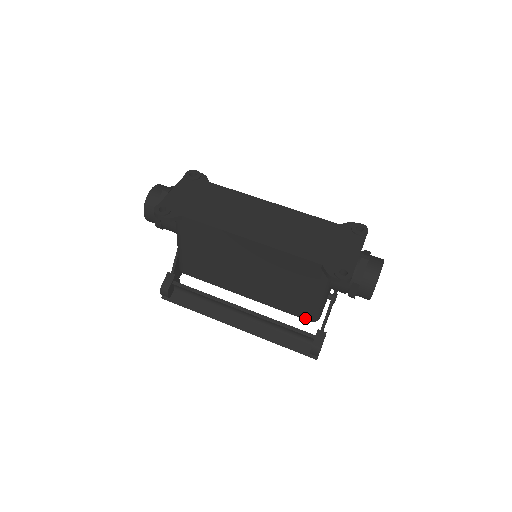
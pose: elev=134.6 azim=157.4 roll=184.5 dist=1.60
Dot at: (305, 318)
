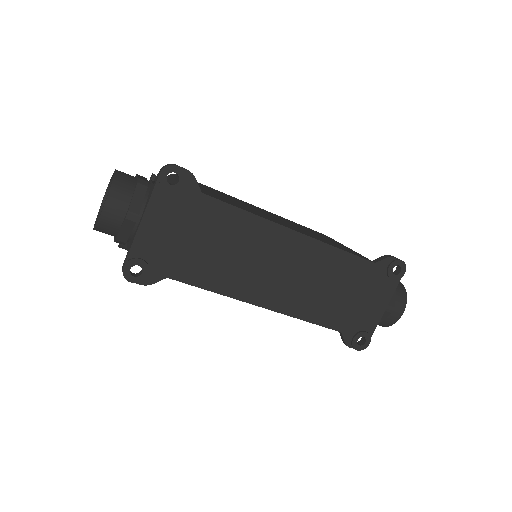
Dot at: occluded
